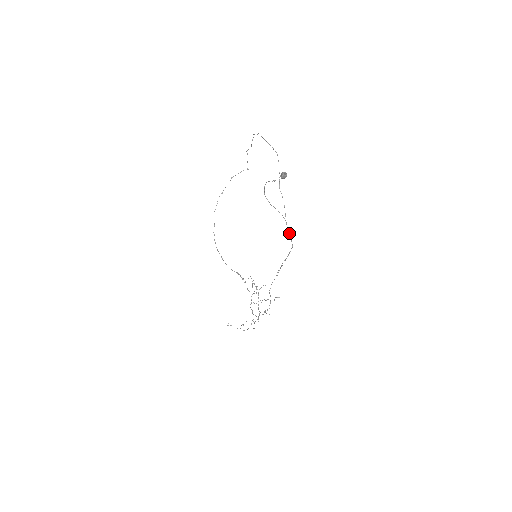
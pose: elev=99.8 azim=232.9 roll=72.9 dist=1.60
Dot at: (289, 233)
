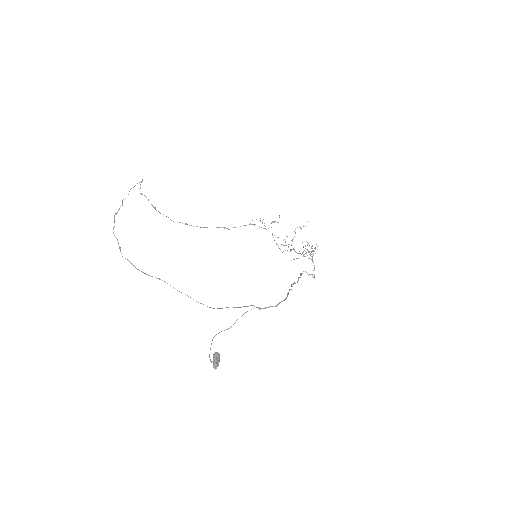
Dot at: occluded
